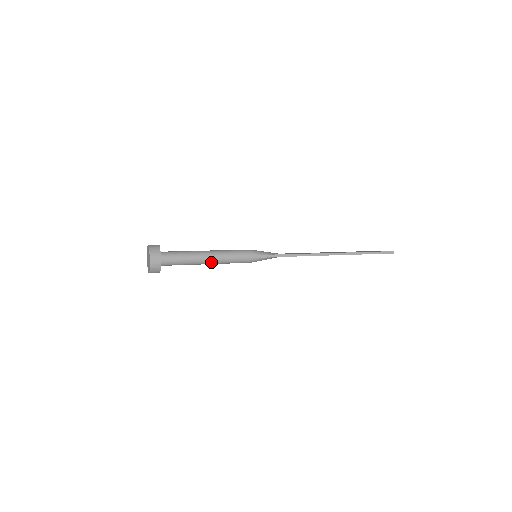
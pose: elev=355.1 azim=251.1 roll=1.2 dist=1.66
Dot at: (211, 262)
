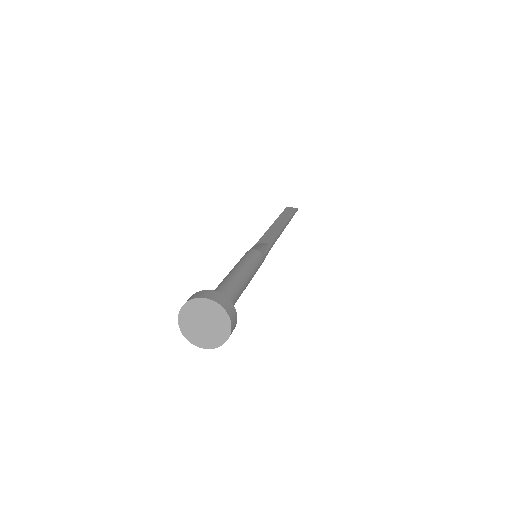
Dot at: (245, 288)
